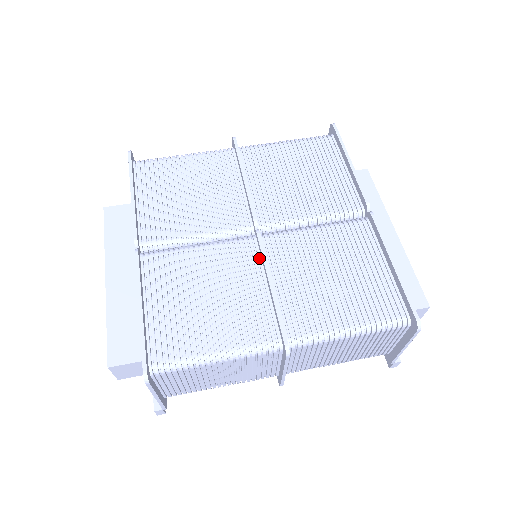
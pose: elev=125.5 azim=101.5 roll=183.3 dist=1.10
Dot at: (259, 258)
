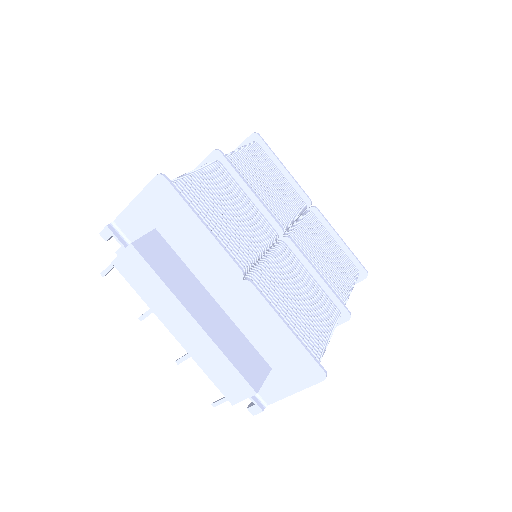
Dot at: (297, 259)
